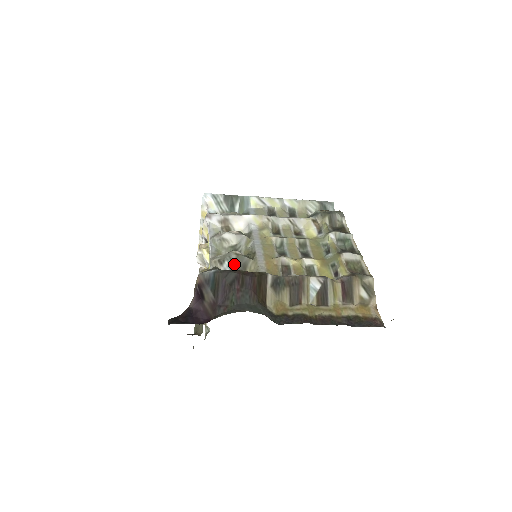
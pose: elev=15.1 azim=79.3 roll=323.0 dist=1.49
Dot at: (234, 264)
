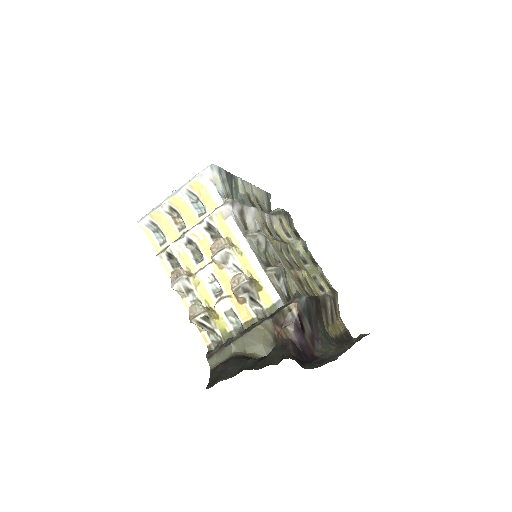
Dot at: (285, 280)
